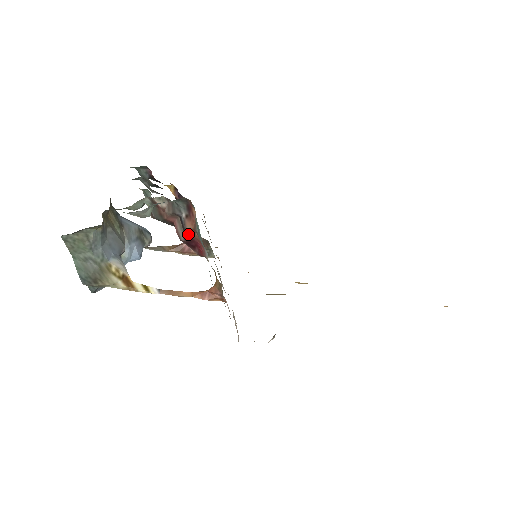
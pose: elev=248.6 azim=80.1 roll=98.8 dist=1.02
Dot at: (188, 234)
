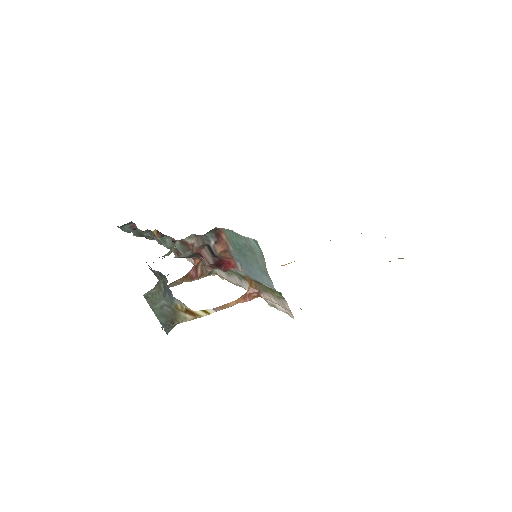
Dot at: (218, 257)
